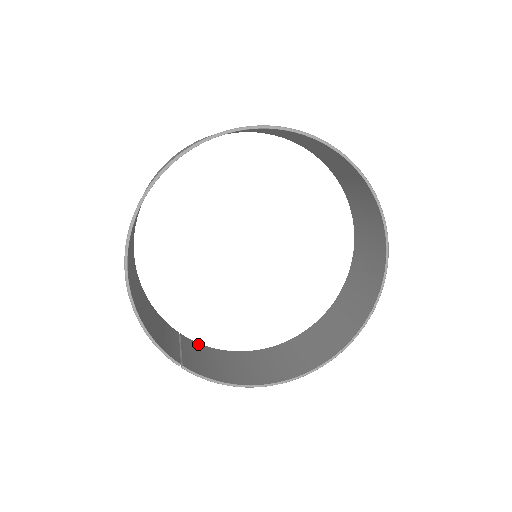
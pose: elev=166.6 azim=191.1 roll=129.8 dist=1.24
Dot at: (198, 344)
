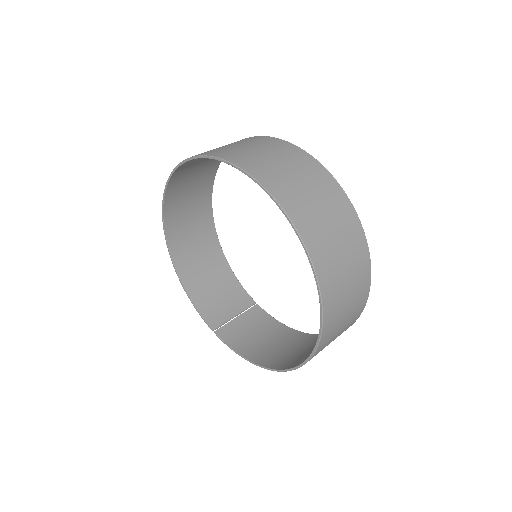
Dot at: (267, 315)
